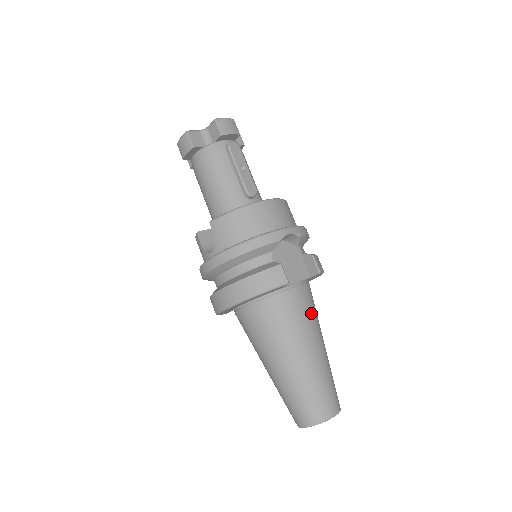
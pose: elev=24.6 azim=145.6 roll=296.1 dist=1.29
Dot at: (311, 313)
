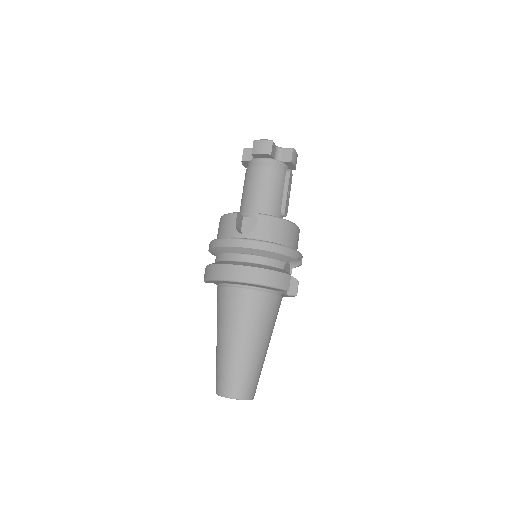
Dot at: occluded
